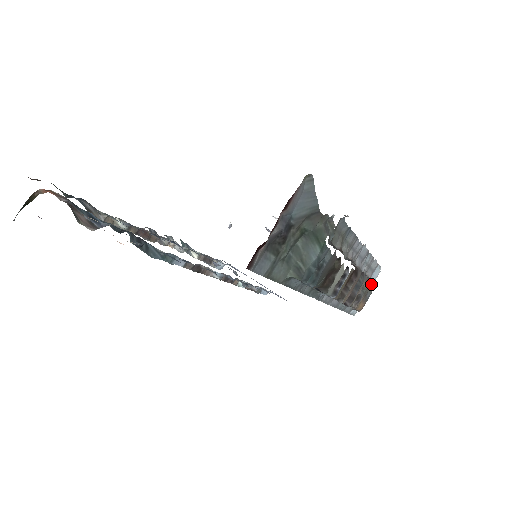
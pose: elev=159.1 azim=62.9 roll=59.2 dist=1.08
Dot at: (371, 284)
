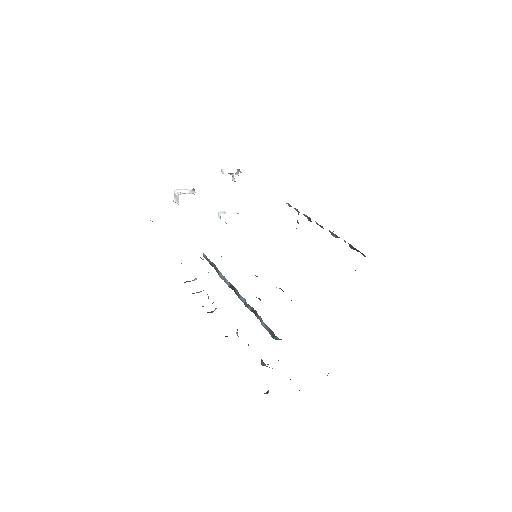
Dot at: occluded
